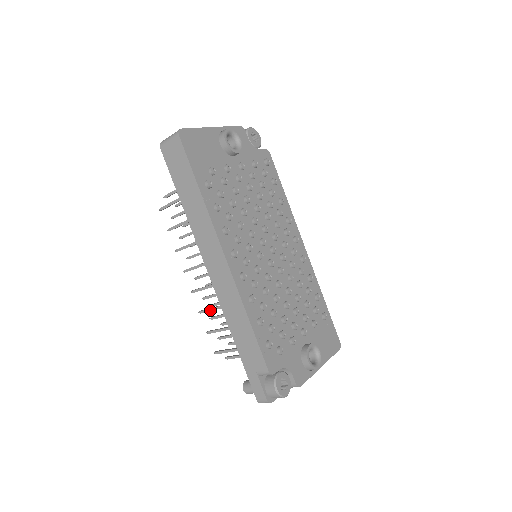
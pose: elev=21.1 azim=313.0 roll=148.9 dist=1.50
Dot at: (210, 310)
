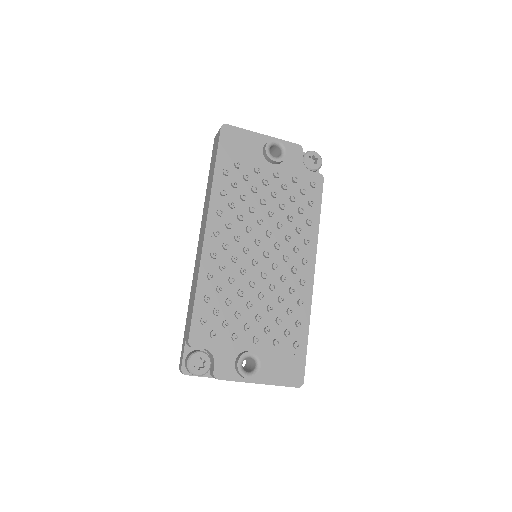
Dot at: occluded
